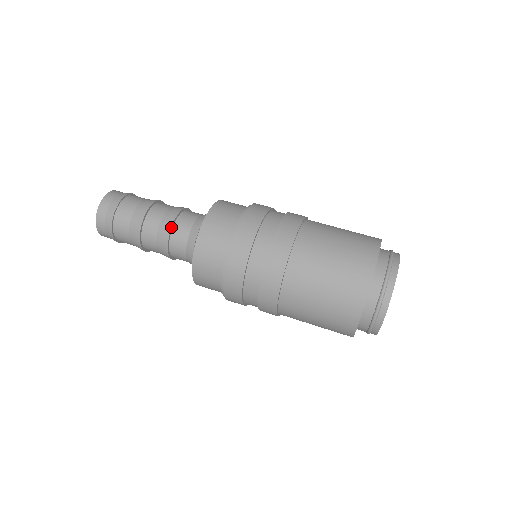
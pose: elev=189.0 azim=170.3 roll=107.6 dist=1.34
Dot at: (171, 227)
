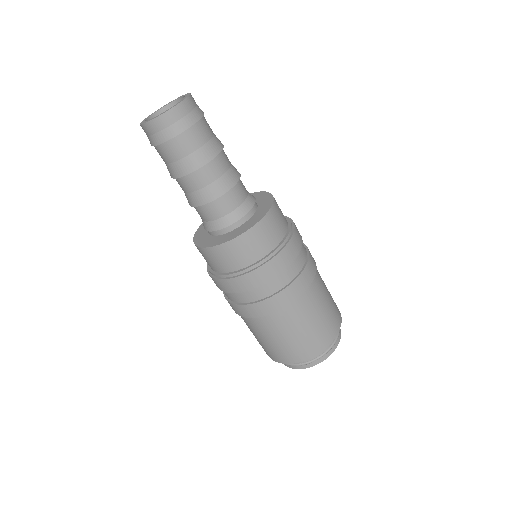
Dot at: (230, 189)
